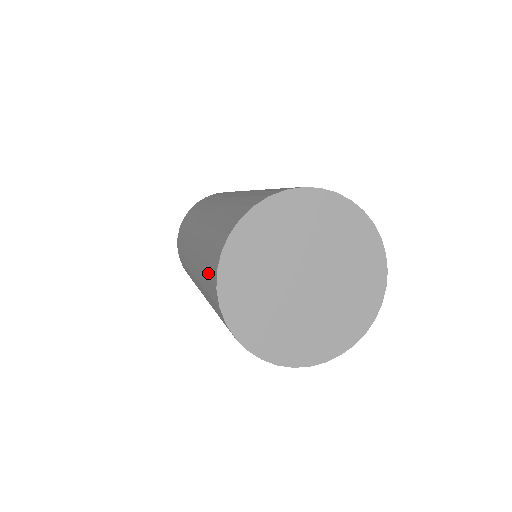
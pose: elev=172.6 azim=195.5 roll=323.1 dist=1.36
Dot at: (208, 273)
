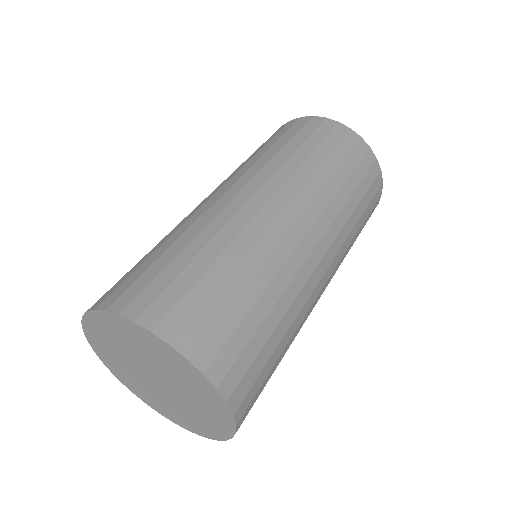
Dot at: occluded
